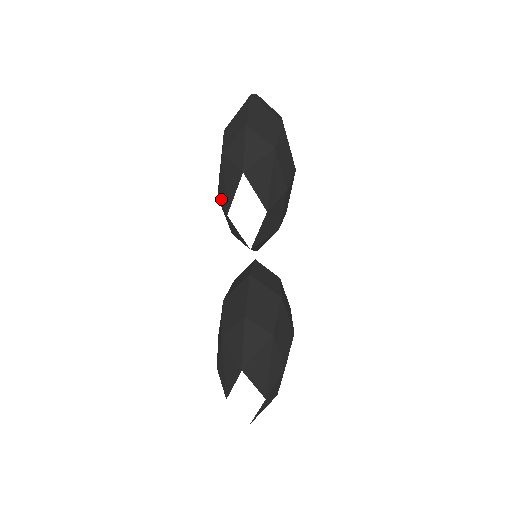
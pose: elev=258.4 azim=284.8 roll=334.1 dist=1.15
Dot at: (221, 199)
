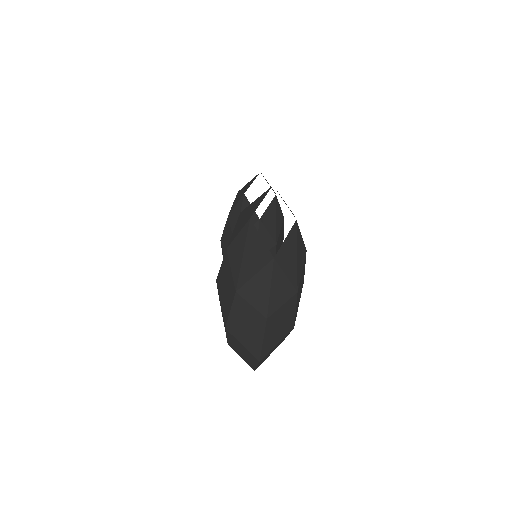
Dot at: (234, 205)
